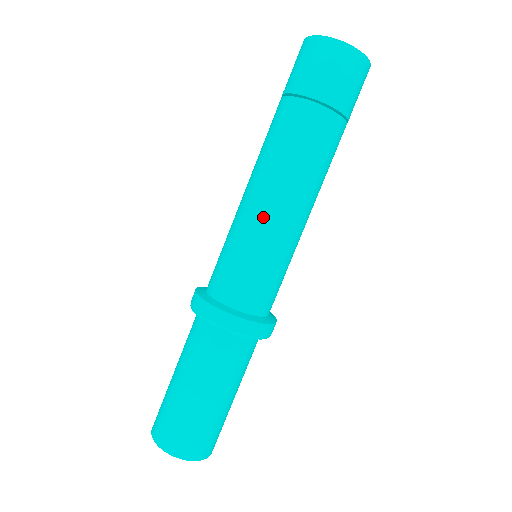
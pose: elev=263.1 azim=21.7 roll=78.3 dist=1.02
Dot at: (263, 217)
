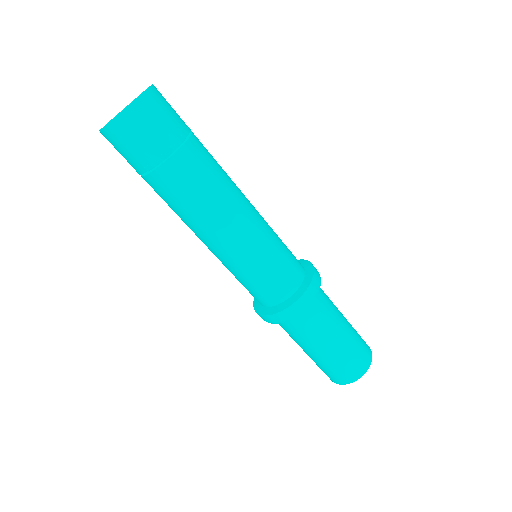
Dot at: (214, 254)
